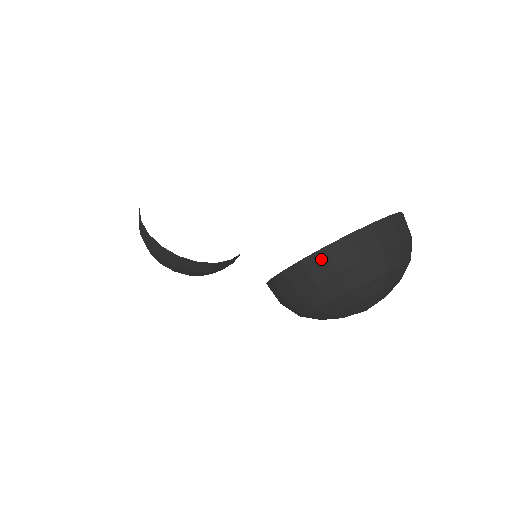
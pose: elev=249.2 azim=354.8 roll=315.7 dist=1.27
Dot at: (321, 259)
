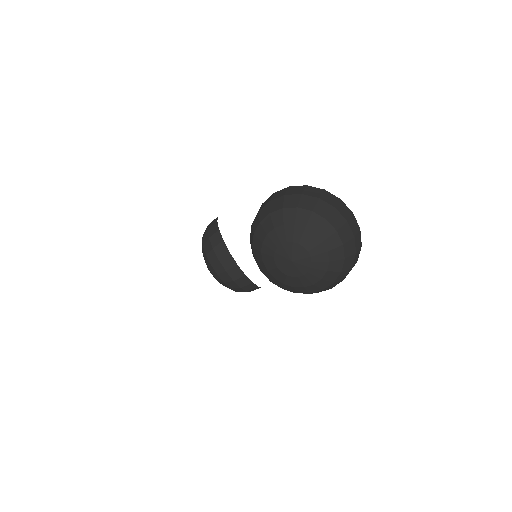
Dot at: (300, 188)
